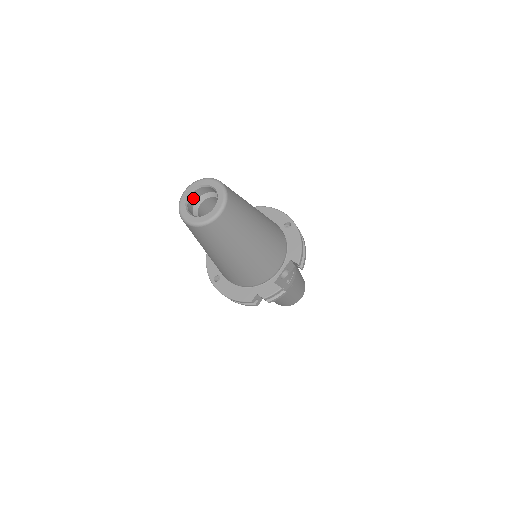
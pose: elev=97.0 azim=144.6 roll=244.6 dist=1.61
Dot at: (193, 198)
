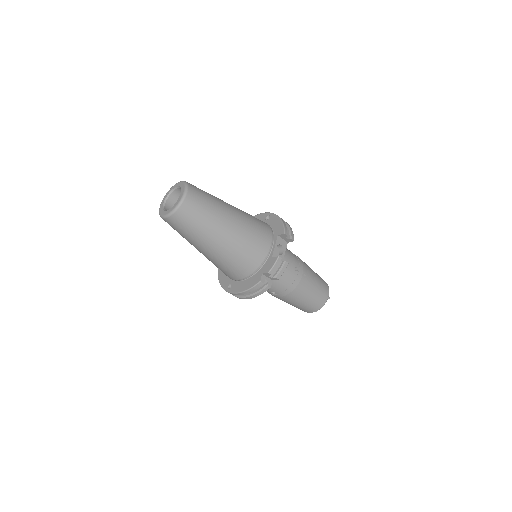
Dot at: (169, 205)
